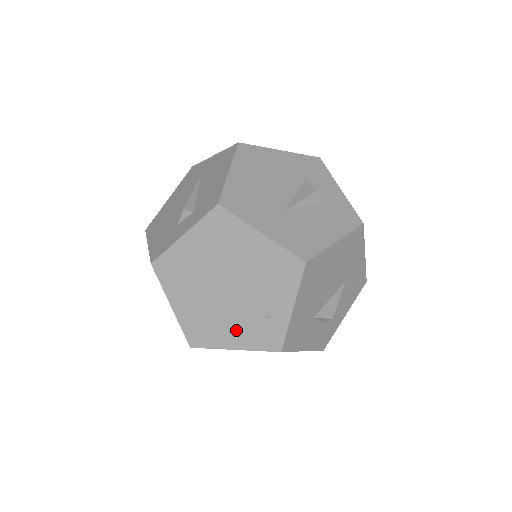
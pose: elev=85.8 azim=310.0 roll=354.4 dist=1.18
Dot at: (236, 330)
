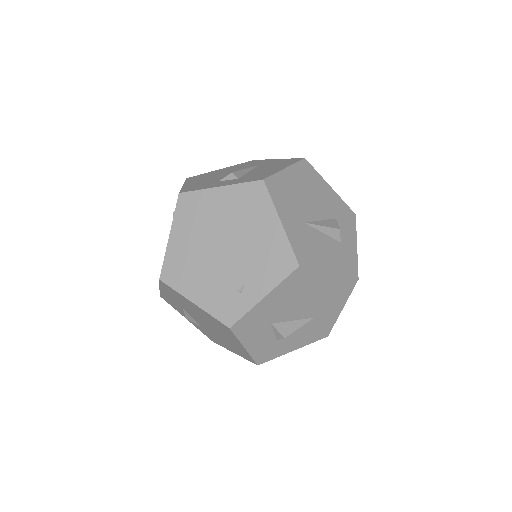
Dot at: (206, 287)
